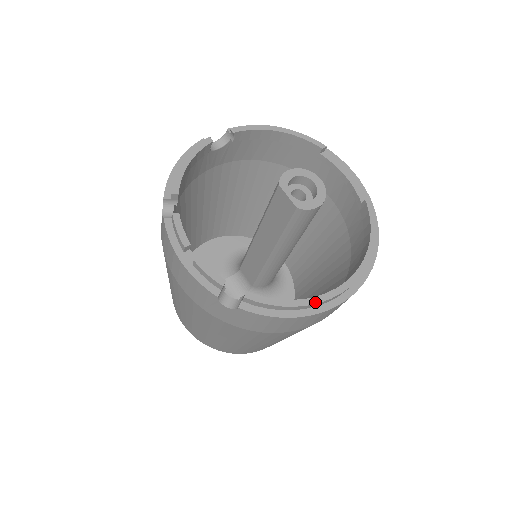
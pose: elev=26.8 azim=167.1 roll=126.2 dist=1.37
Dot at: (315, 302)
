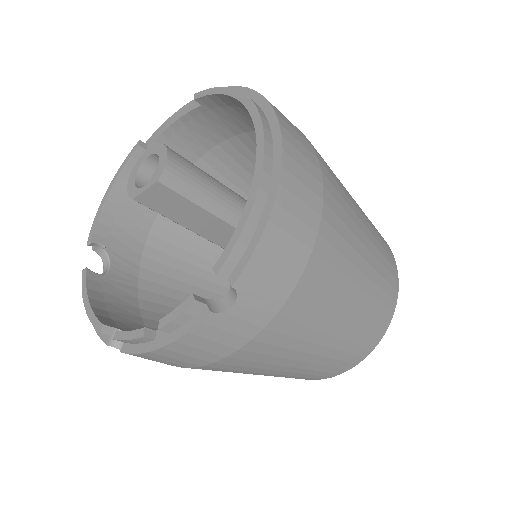
Dot at: (259, 176)
